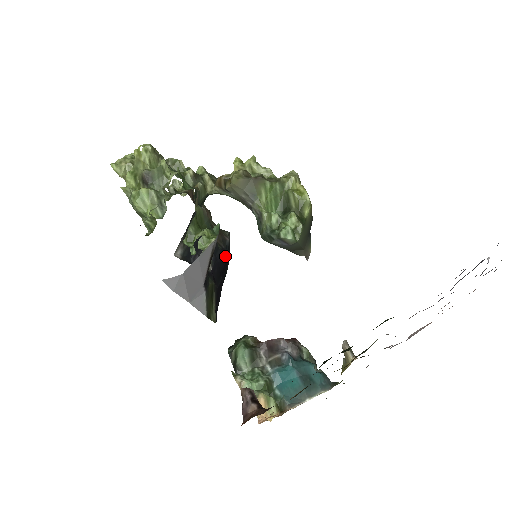
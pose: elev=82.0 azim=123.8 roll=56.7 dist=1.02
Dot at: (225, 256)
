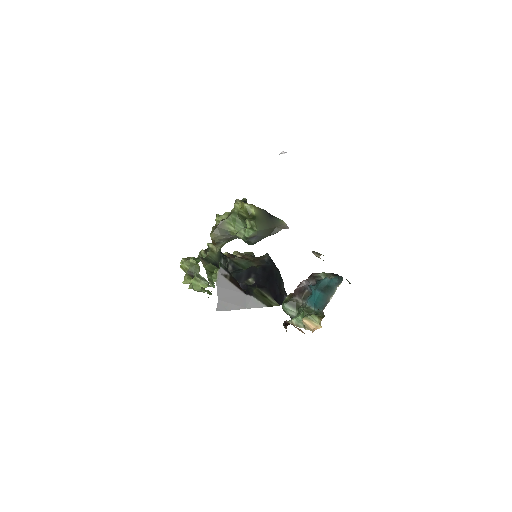
Dot at: (267, 268)
